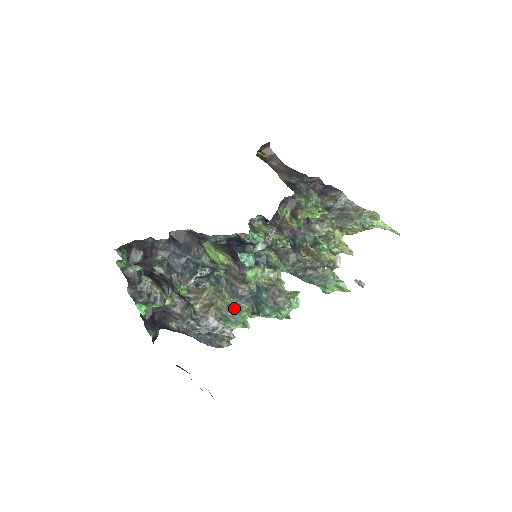
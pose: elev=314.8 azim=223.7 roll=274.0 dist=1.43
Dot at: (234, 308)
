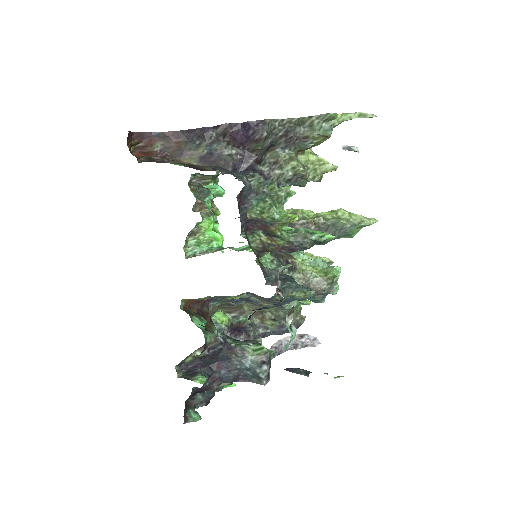
Dot at: (284, 305)
